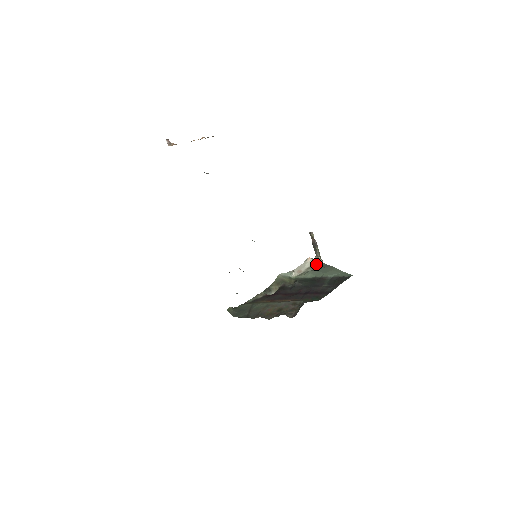
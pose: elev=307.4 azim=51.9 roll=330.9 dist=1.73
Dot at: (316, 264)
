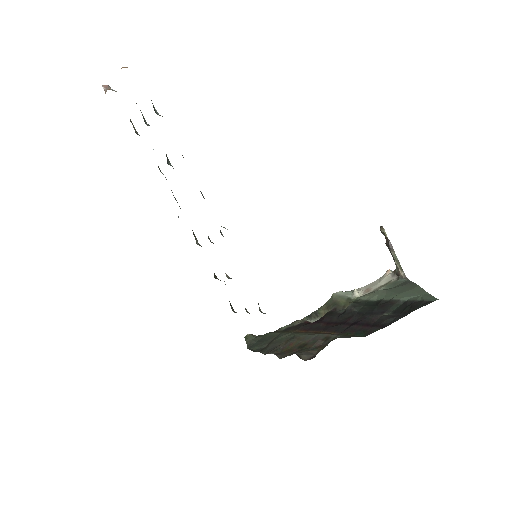
Dot at: (395, 280)
